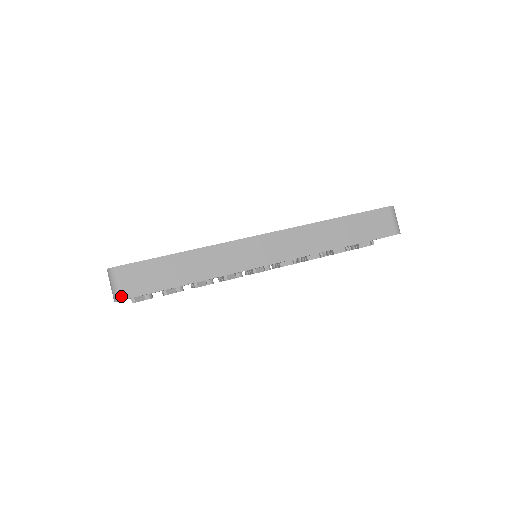
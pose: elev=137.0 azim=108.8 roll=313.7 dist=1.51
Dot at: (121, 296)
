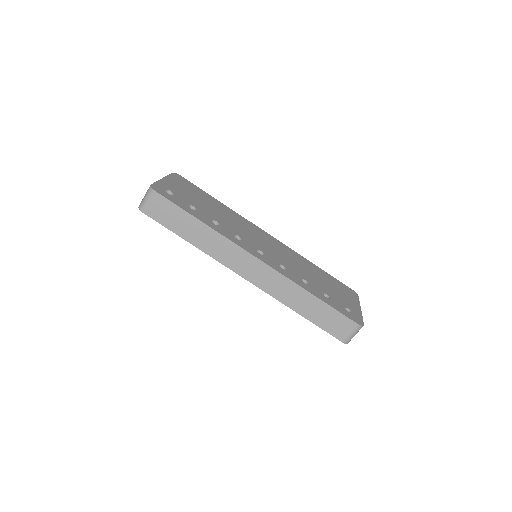
Dot at: (143, 209)
